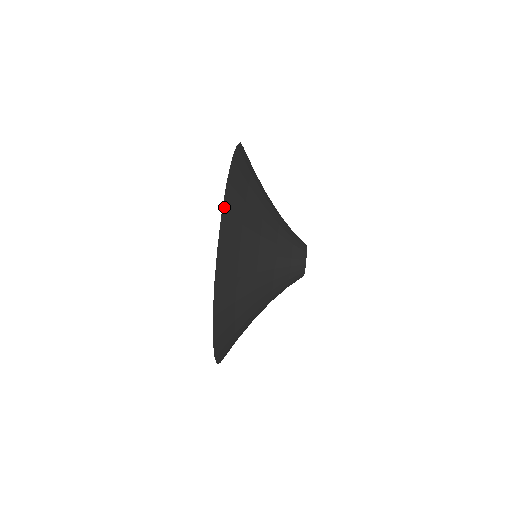
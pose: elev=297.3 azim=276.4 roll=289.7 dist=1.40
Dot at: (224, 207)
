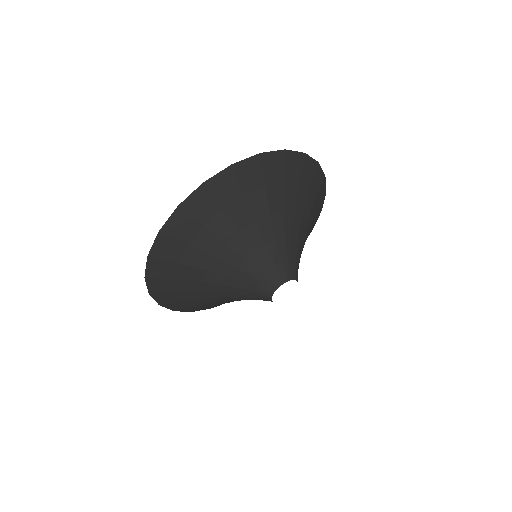
Dot at: (209, 181)
